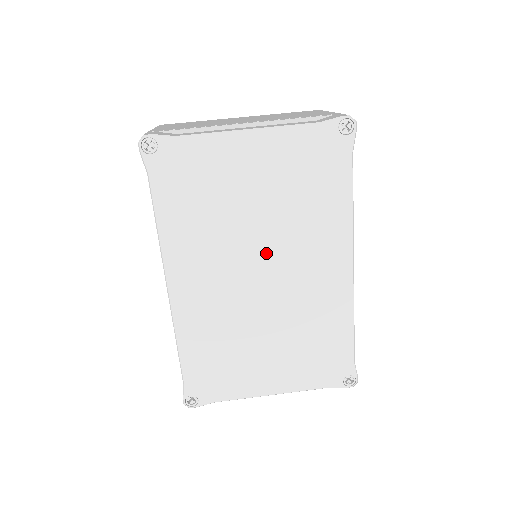
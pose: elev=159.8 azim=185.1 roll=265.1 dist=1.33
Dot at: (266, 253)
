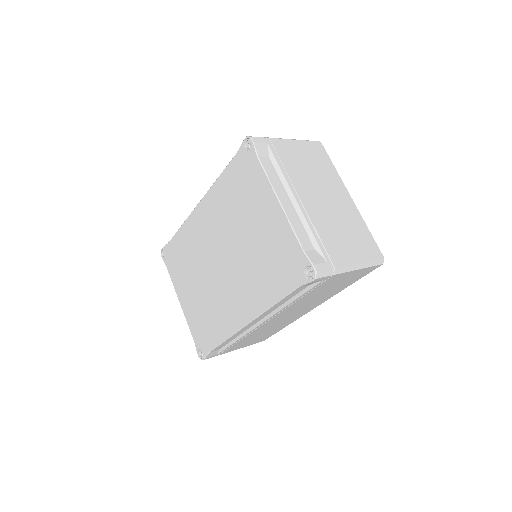
Dot at: (232, 257)
